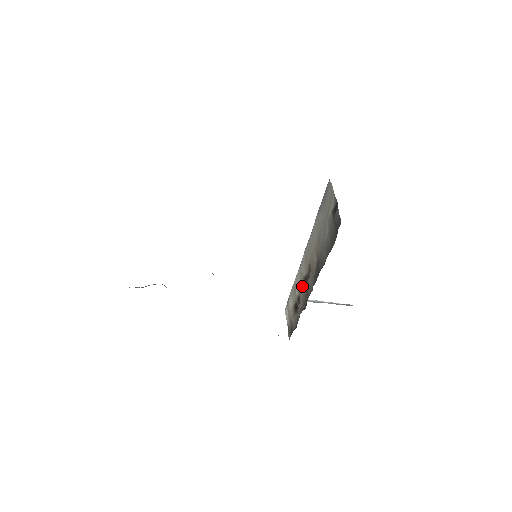
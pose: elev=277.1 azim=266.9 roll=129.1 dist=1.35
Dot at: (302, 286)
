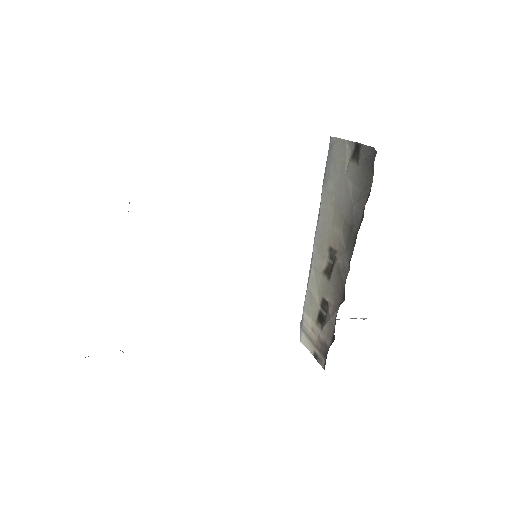
Dot at: (325, 282)
